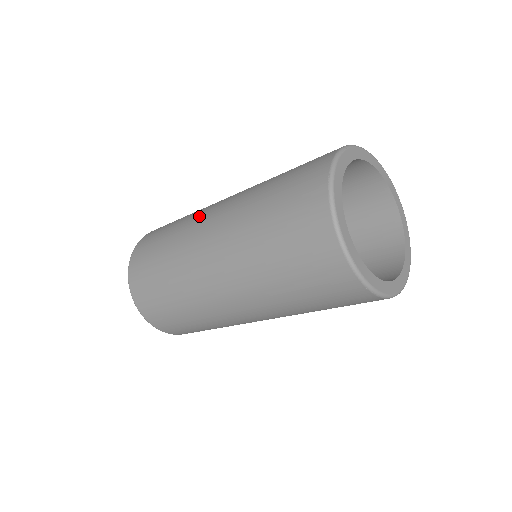
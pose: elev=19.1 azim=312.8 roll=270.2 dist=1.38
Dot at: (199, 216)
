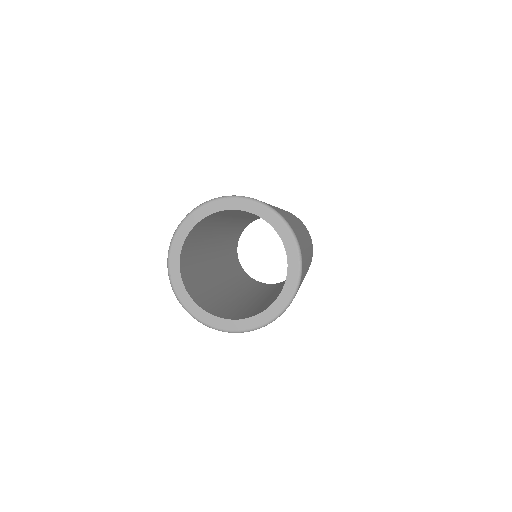
Dot at: occluded
